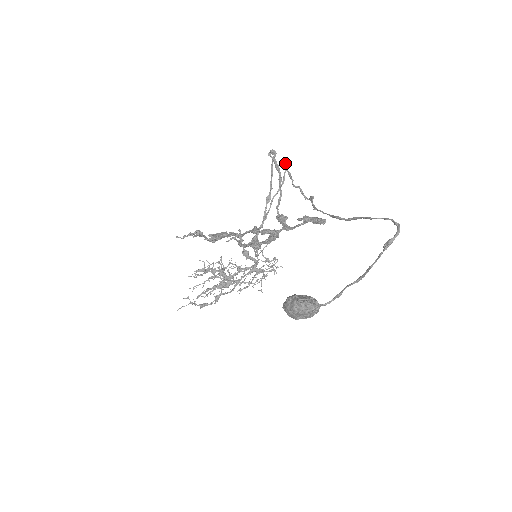
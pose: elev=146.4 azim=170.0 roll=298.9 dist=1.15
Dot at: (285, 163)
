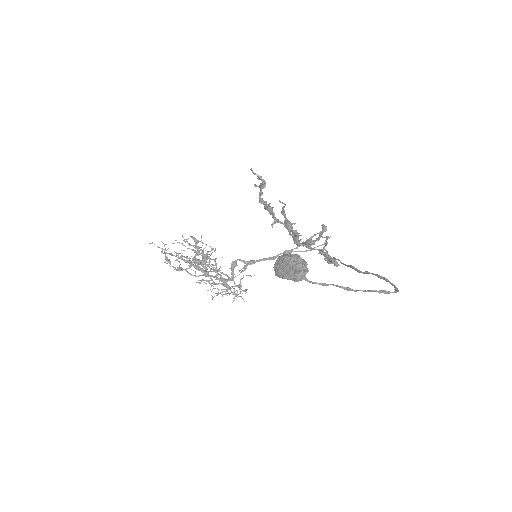
Dot at: (325, 241)
